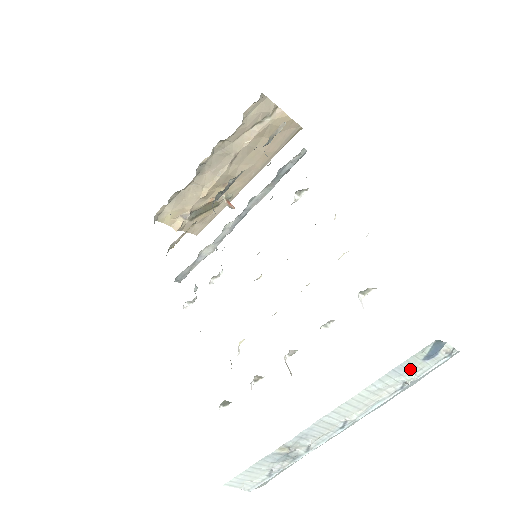
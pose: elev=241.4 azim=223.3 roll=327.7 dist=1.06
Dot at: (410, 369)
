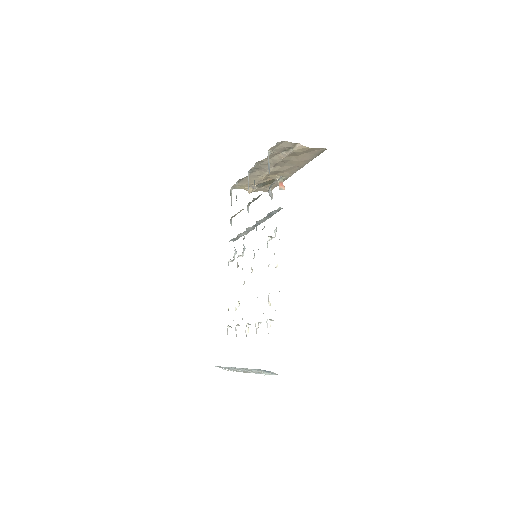
Dot at: (262, 371)
